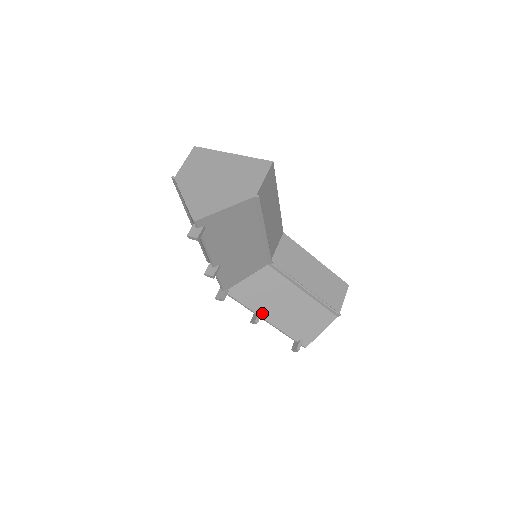
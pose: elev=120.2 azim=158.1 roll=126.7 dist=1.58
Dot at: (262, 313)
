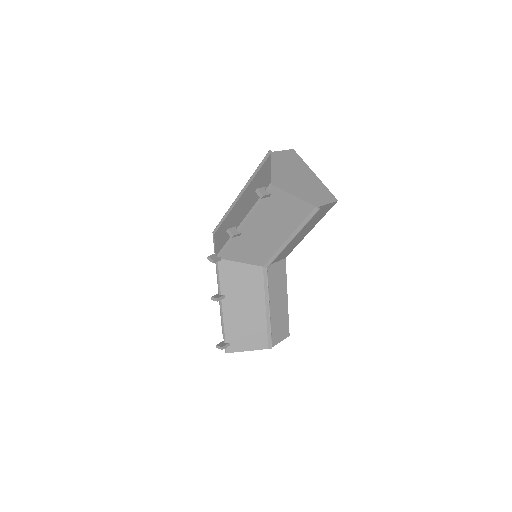
Dot at: (225, 298)
